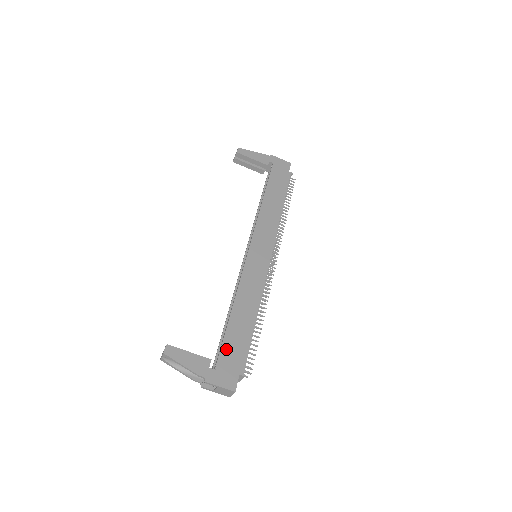
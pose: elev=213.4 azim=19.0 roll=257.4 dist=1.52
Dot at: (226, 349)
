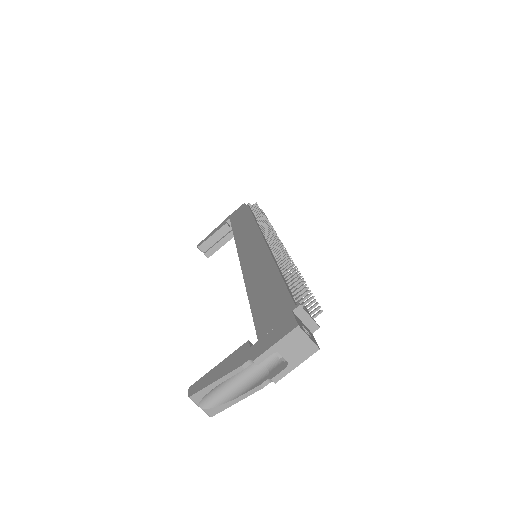
Dot at: (260, 317)
